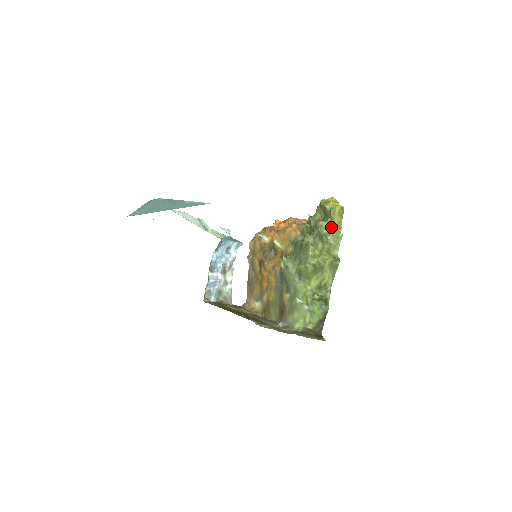
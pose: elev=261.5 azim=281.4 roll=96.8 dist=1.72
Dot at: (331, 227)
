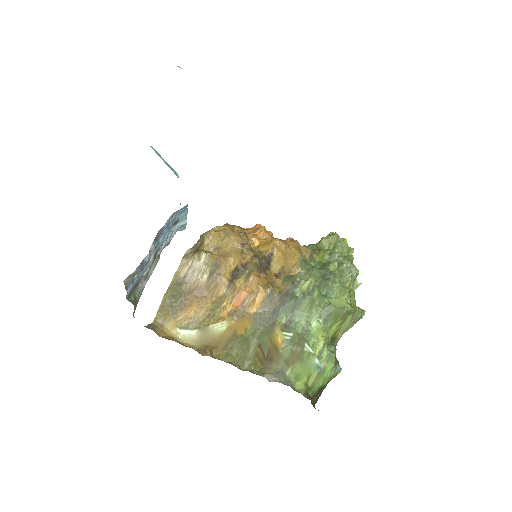
Dot at: occluded
